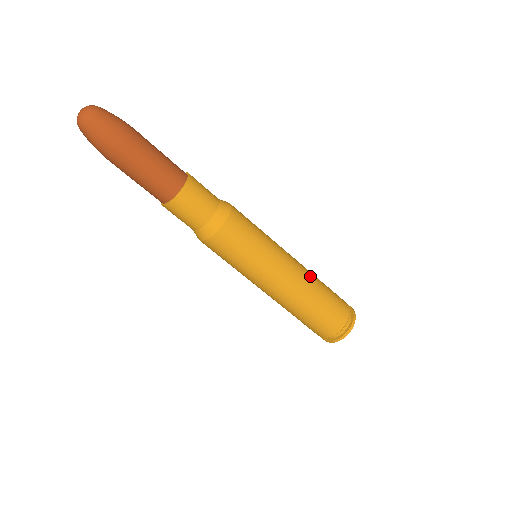
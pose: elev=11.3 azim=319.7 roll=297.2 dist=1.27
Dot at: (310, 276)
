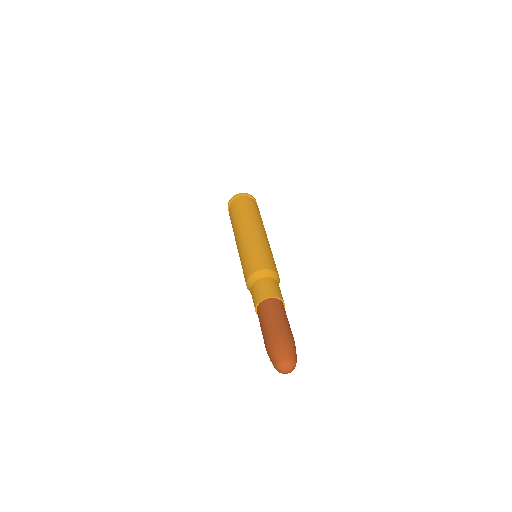
Dot at: occluded
